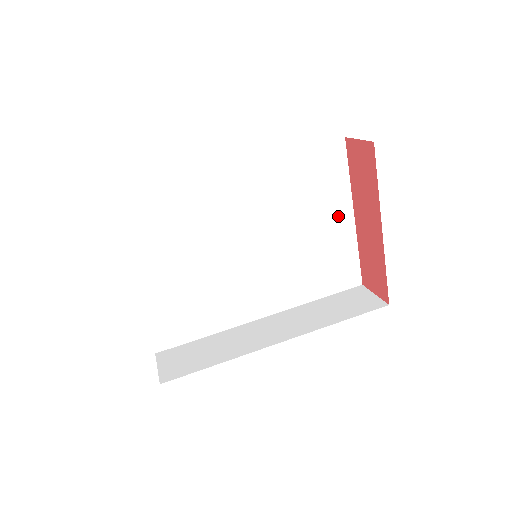
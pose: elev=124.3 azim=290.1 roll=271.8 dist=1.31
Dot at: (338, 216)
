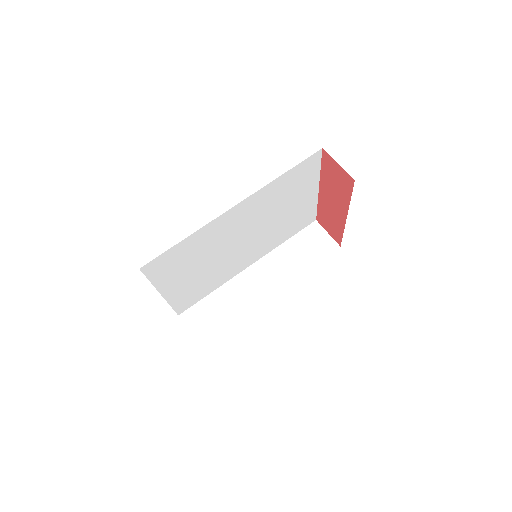
Dot at: (308, 194)
